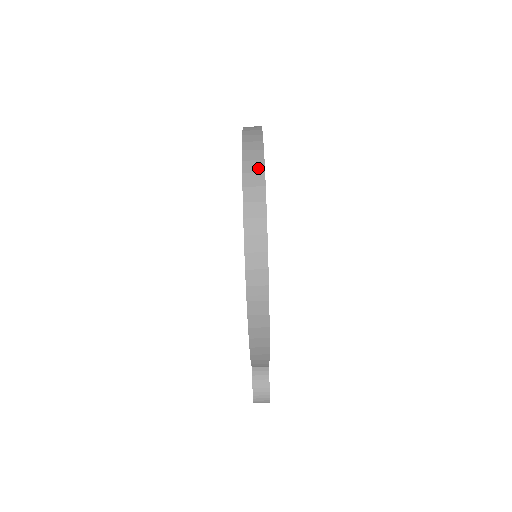
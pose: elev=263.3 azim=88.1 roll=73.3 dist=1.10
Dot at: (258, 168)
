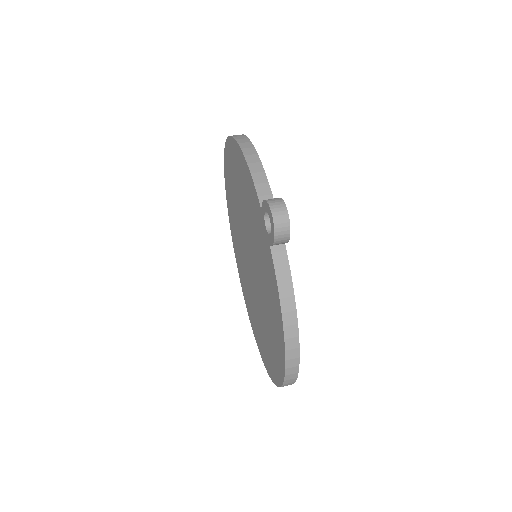
Dot at: occluded
